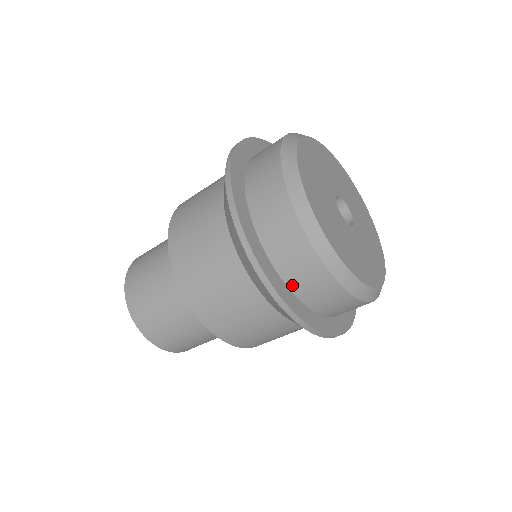
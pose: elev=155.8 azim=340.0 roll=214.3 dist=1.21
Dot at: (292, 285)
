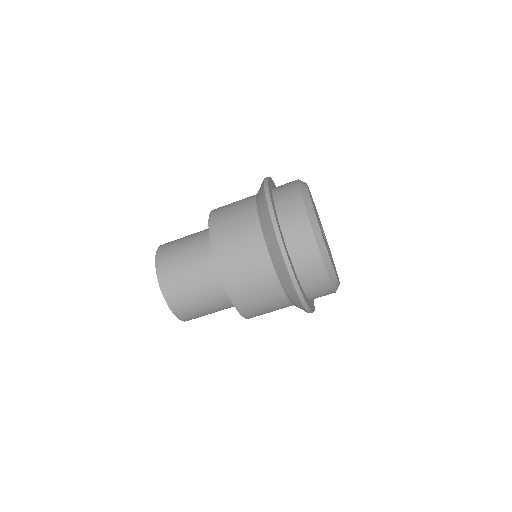
Dot at: (291, 250)
